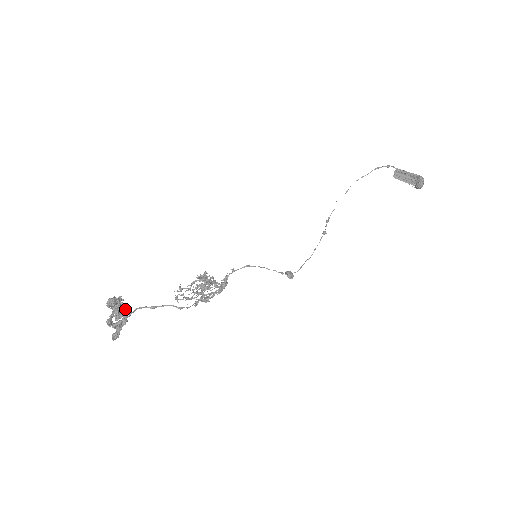
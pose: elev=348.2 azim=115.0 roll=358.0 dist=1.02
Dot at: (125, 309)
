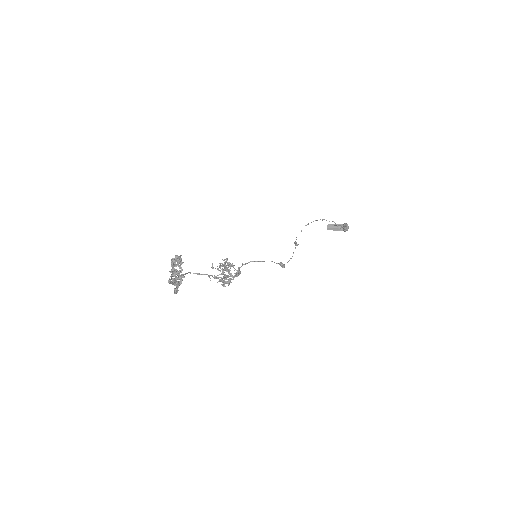
Dot at: (181, 272)
